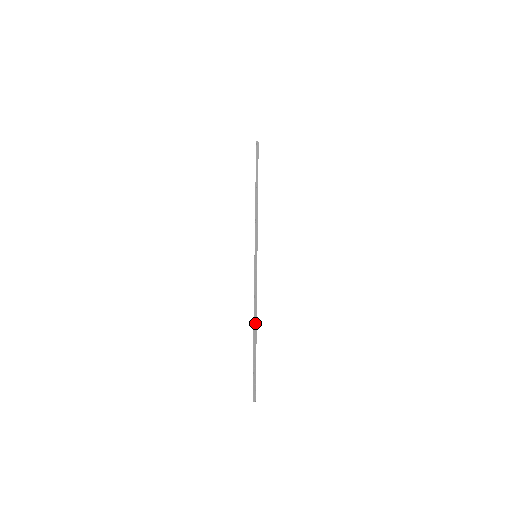
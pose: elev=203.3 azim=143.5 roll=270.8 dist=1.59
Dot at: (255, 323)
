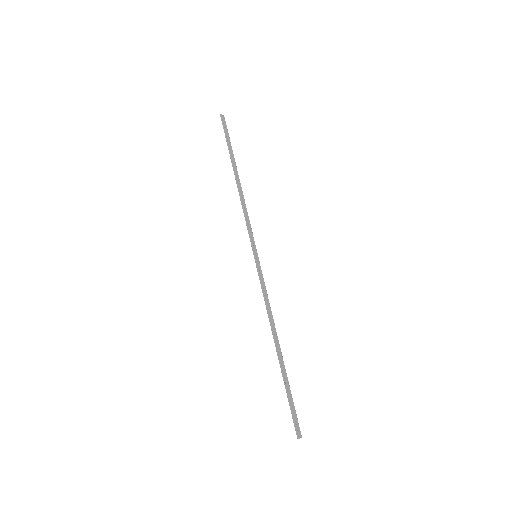
Dot at: (276, 339)
